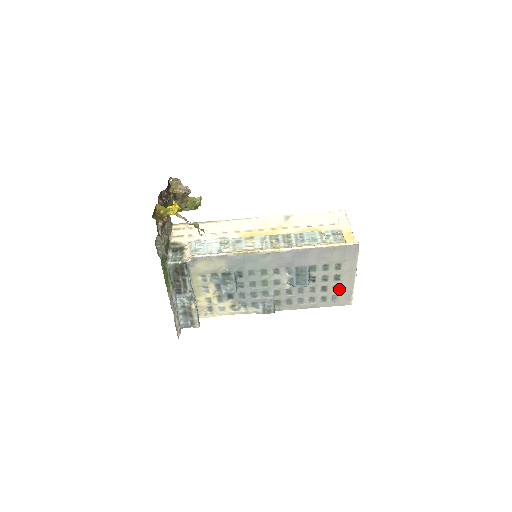
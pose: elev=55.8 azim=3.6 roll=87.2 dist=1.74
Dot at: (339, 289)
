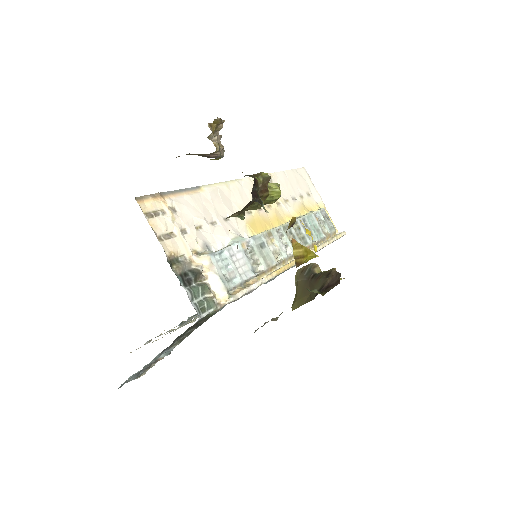
Dot at: occluded
